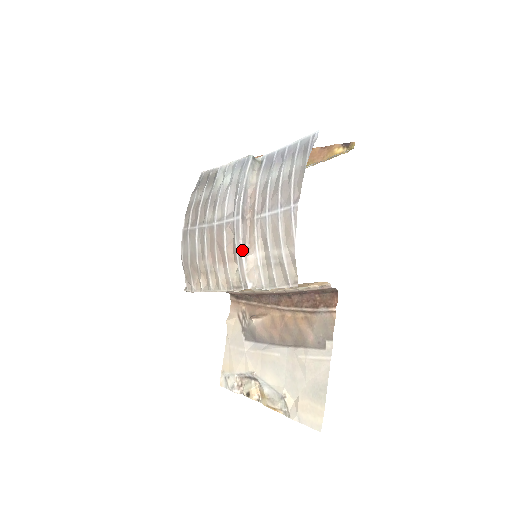
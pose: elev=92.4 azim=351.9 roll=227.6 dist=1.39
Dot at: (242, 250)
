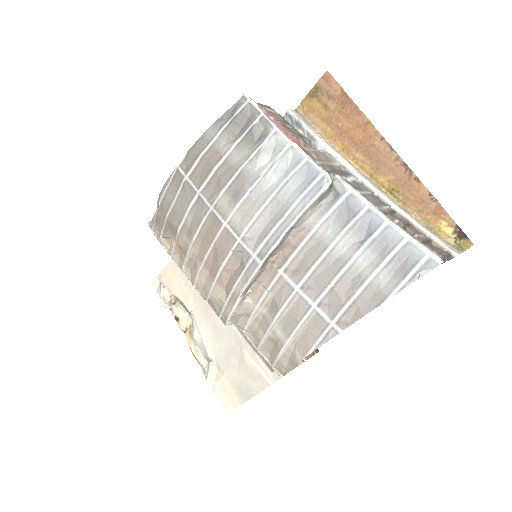
Dot at: (241, 295)
